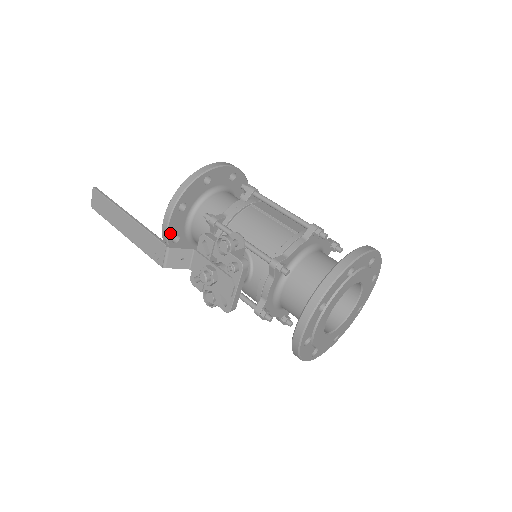
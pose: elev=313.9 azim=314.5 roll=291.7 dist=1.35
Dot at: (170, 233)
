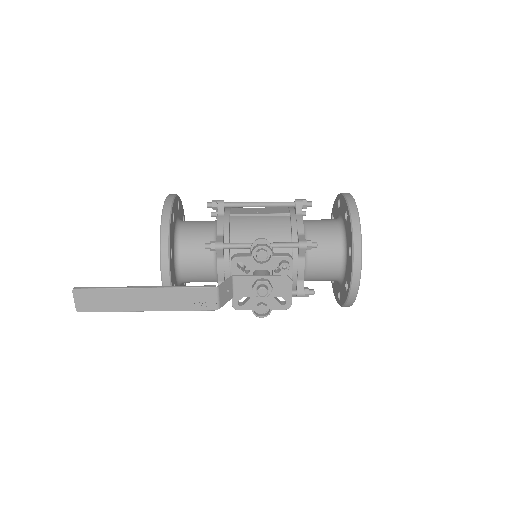
Dot at: (172, 285)
